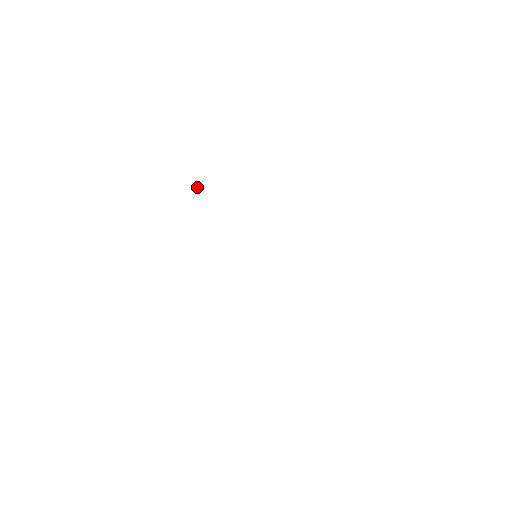
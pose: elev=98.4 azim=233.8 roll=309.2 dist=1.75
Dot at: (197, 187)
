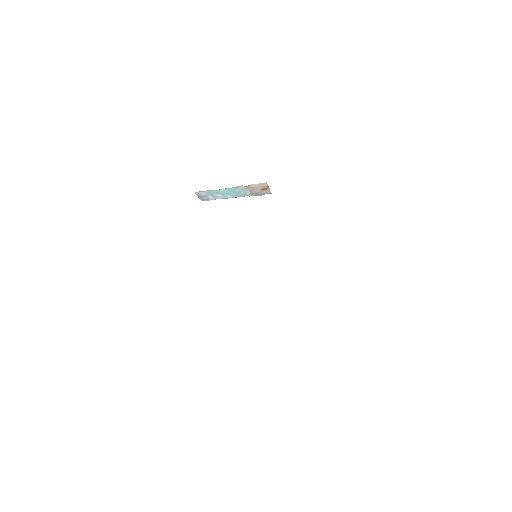
Dot at: (220, 198)
